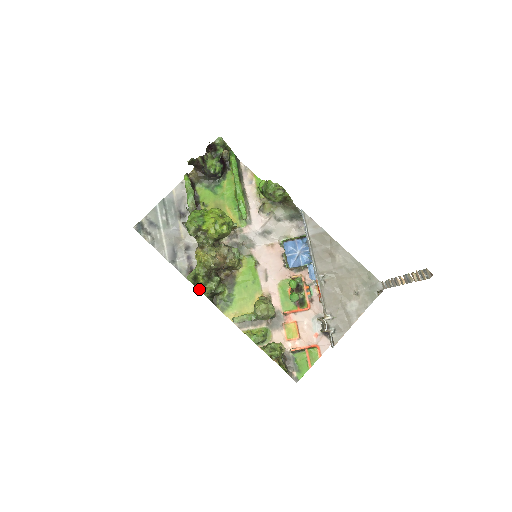
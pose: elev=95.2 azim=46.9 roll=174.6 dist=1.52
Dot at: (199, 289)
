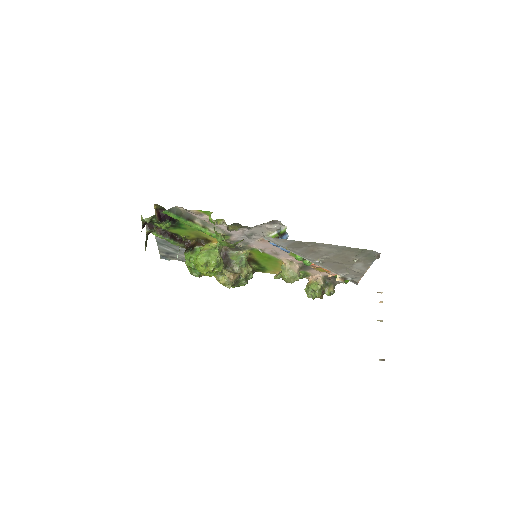
Dot at: occluded
